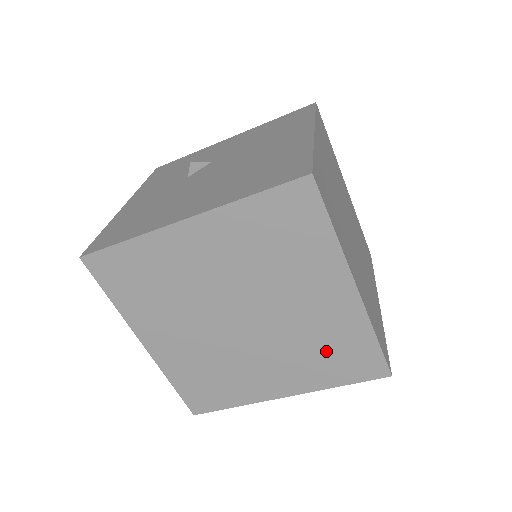
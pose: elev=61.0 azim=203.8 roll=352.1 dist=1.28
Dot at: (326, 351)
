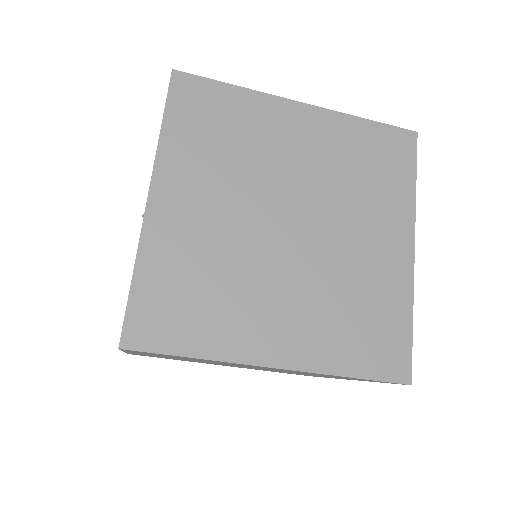
Dot at: occluded
